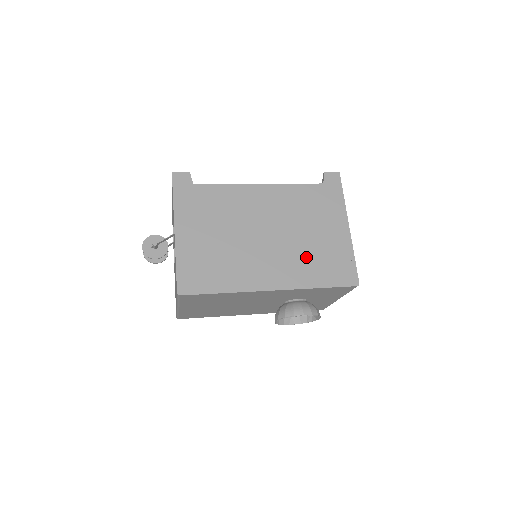
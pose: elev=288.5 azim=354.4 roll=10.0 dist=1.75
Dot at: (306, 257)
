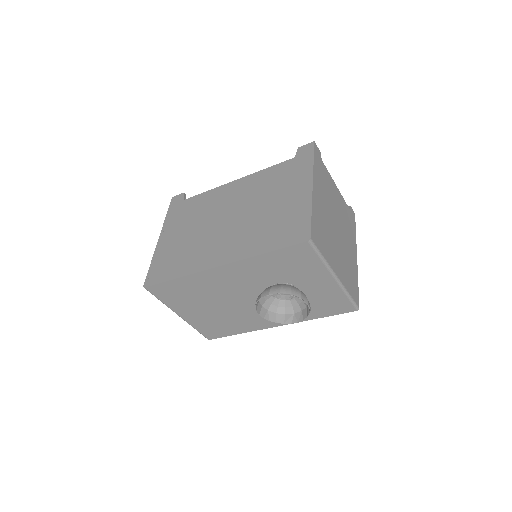
Dot at: (259, 228)
